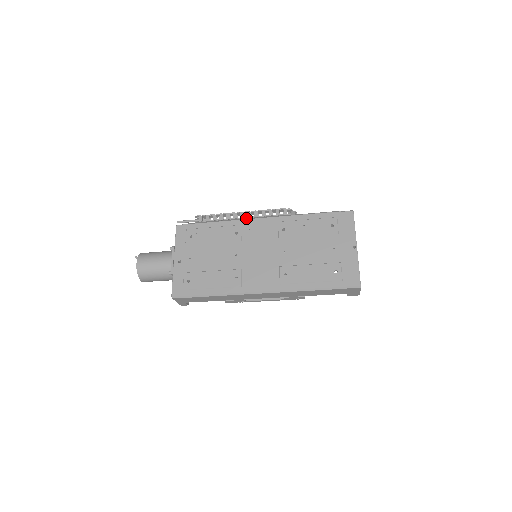
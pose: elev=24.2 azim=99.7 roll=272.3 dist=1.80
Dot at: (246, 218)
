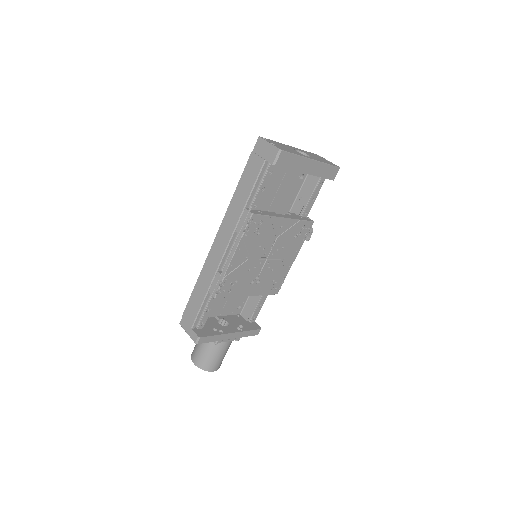
Dot at: occluded
